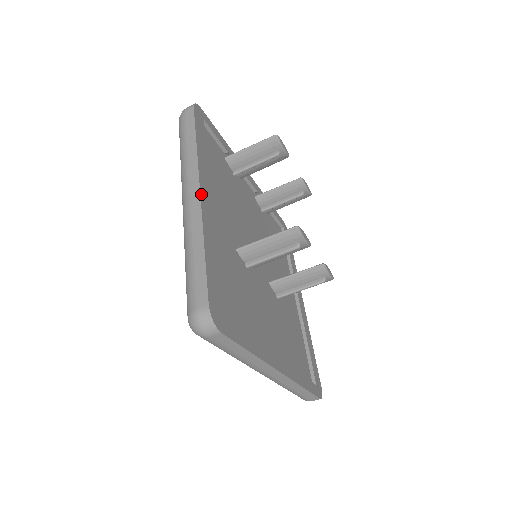
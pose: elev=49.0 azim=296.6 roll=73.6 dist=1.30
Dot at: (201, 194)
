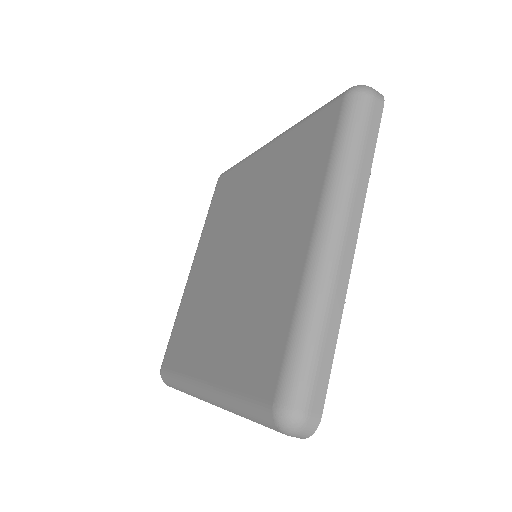
Dot at: (353, 250)
